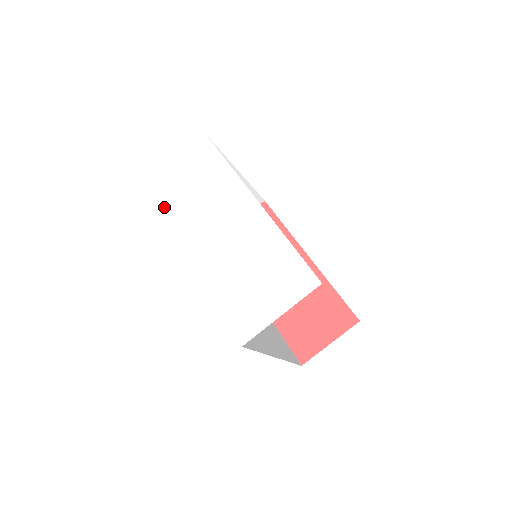
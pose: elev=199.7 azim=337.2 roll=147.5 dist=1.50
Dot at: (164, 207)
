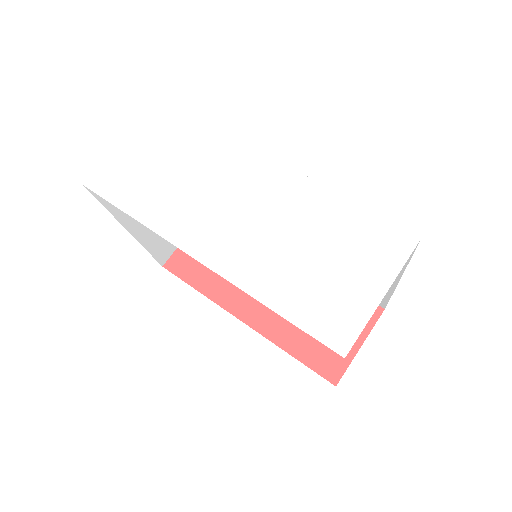
Dot at: (129, 204)
